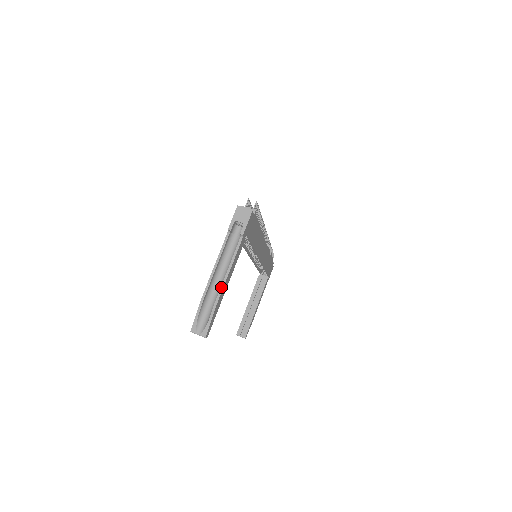
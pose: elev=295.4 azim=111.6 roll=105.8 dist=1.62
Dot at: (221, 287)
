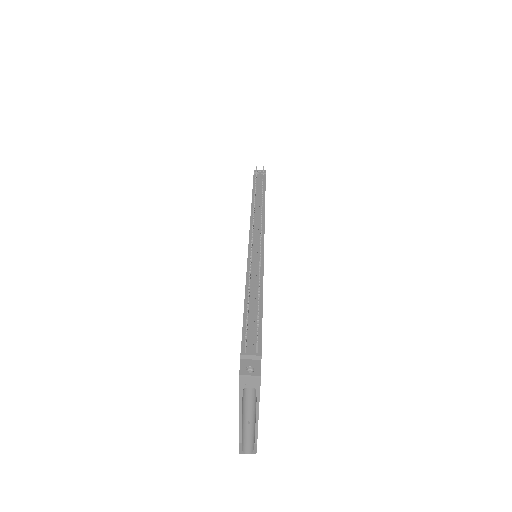
Dot at: (255, 433)
